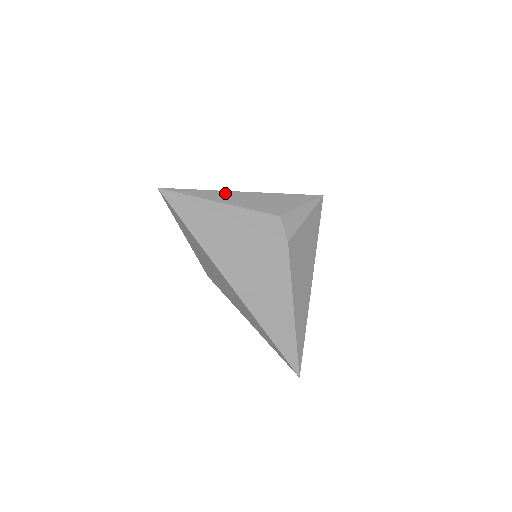
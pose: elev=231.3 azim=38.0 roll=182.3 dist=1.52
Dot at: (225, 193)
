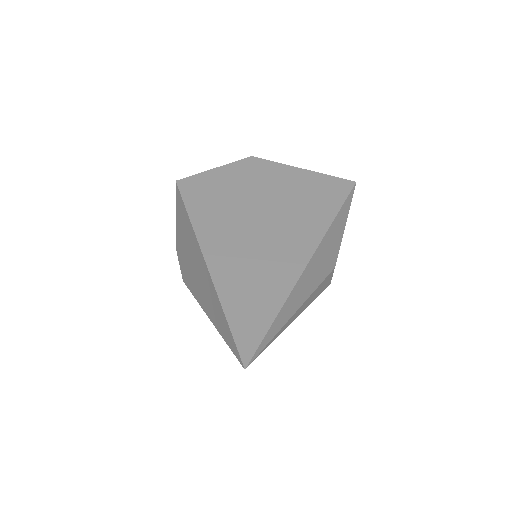
Dot at: (297, 289)
